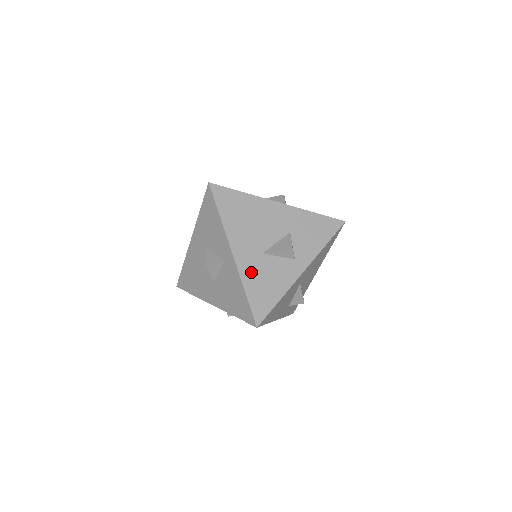
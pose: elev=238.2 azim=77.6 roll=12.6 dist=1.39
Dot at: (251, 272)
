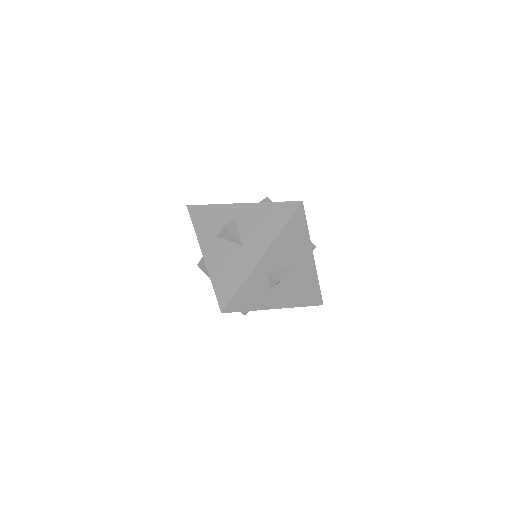
Dot at: occluded
